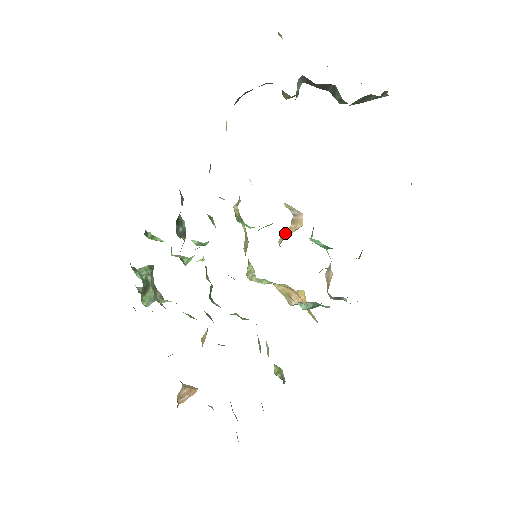
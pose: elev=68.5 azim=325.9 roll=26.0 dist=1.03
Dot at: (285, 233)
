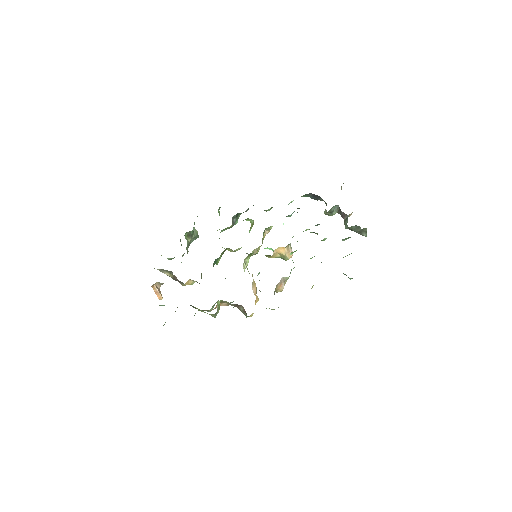
Dot at: (280, 250)
